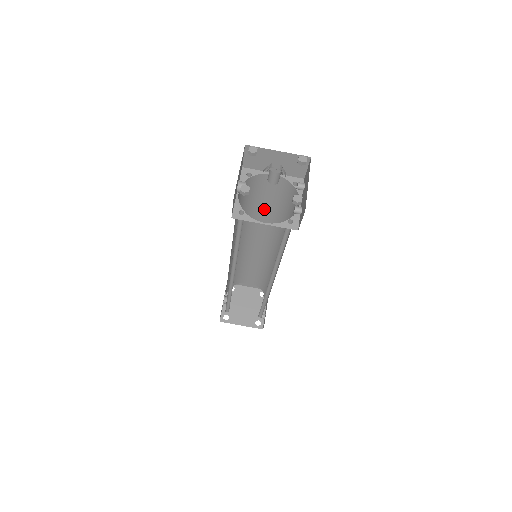
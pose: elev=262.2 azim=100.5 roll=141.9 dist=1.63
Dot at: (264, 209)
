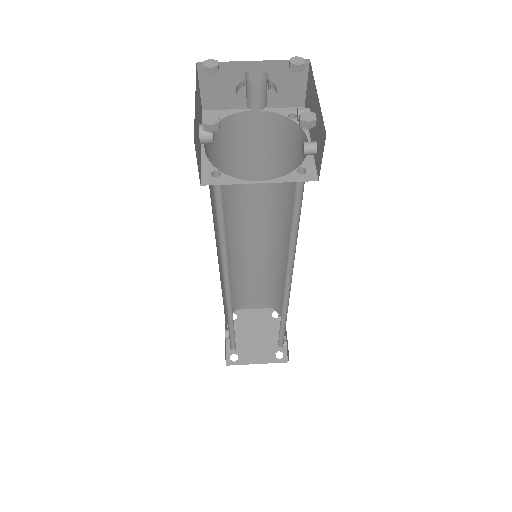
Dot at: (252, 180)
